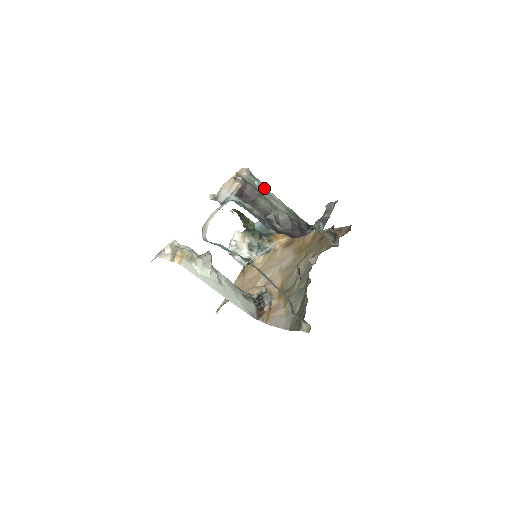
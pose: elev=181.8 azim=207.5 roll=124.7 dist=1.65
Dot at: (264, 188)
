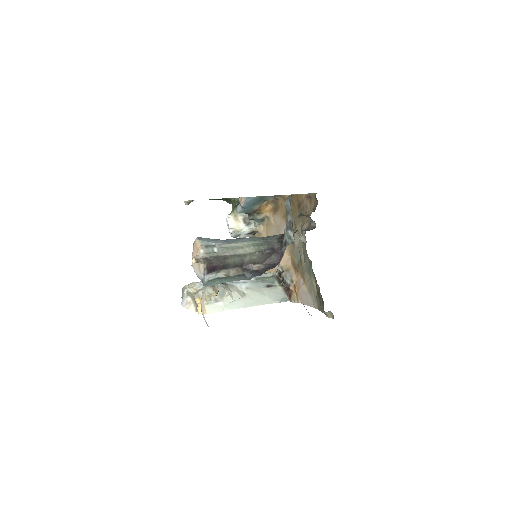
Dot at: (224, 246)
